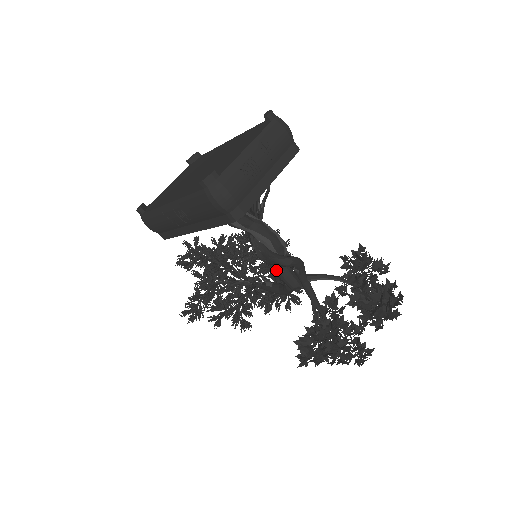
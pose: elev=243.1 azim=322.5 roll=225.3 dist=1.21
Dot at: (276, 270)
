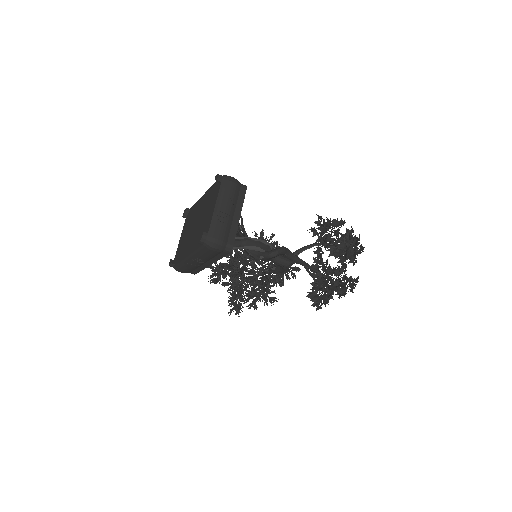
Dot at: occluded
